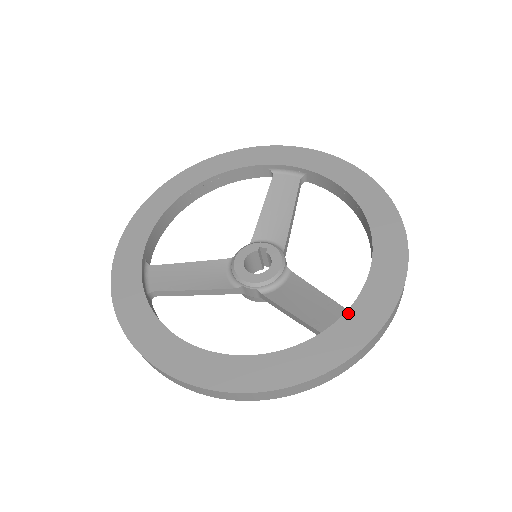
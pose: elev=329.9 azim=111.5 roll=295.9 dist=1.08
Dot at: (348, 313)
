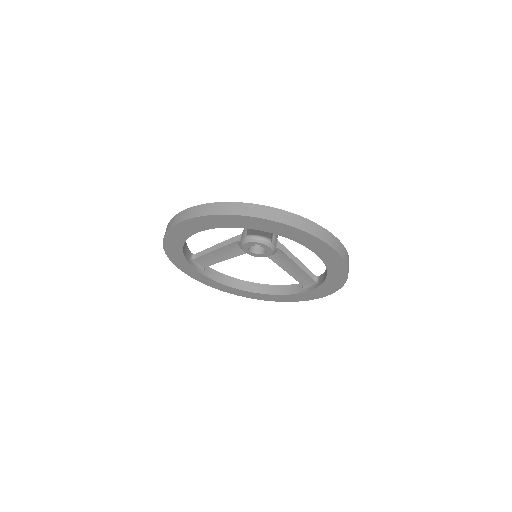
Dot at: (315, 290)
